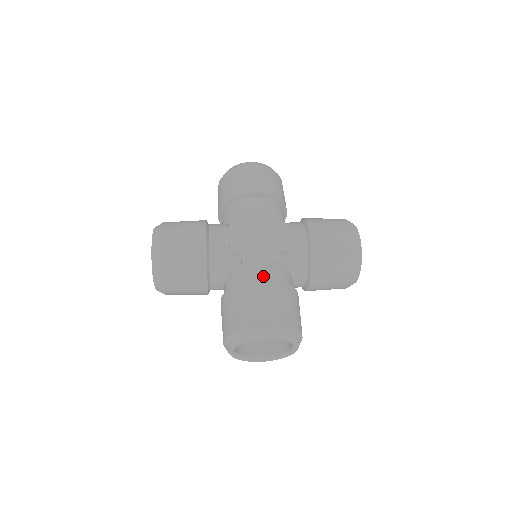
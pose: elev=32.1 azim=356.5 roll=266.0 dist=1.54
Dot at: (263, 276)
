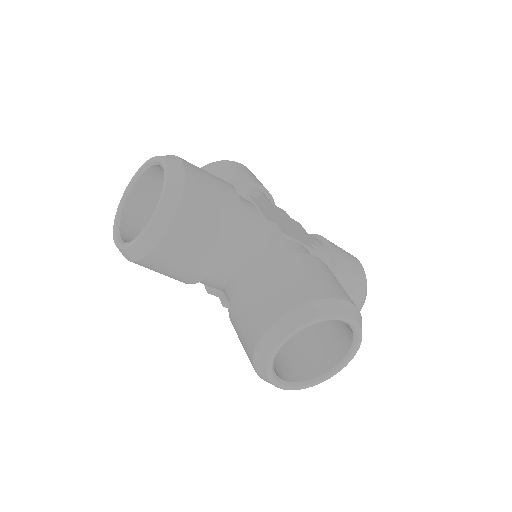
Dot at: occluded
